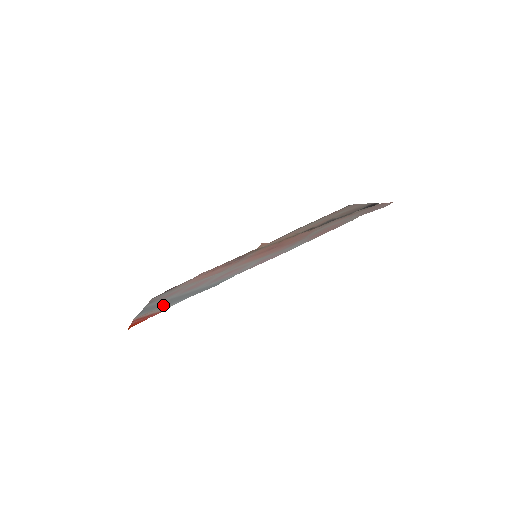
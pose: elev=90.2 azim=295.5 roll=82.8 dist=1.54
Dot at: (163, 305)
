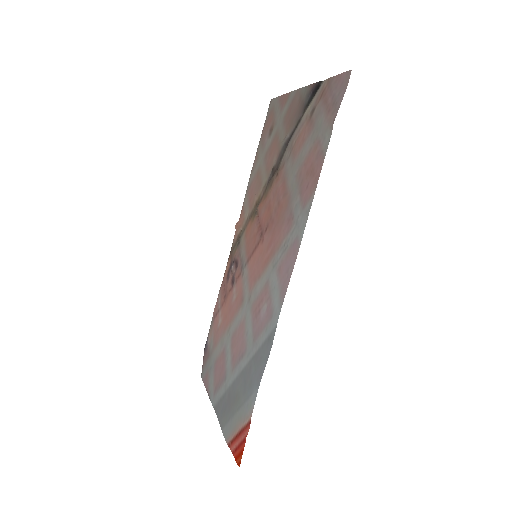
Dot at: (238, 405)
